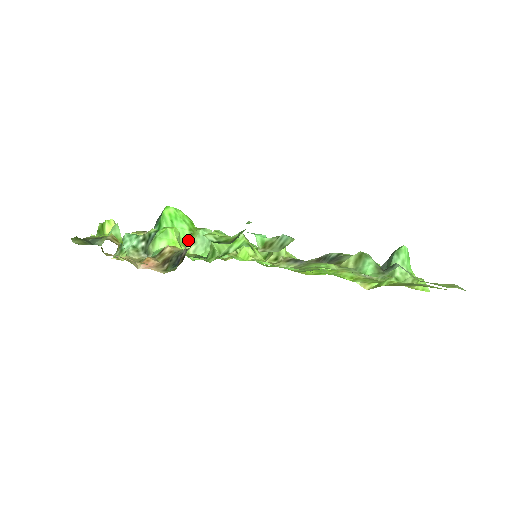
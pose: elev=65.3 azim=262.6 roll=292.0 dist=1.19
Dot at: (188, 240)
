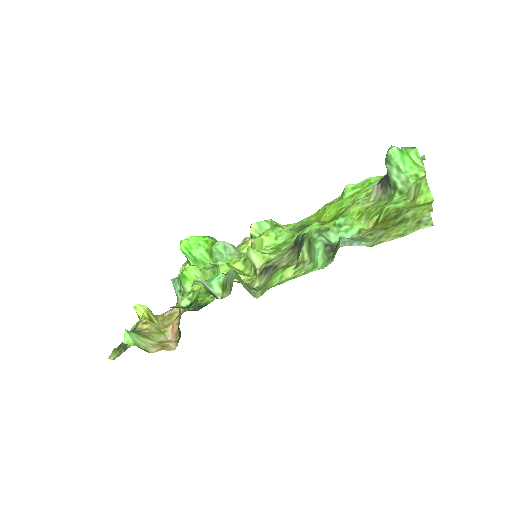
Dot at: (211, 260)
